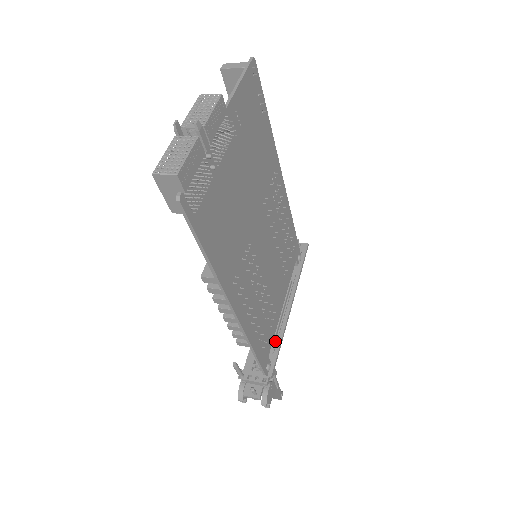
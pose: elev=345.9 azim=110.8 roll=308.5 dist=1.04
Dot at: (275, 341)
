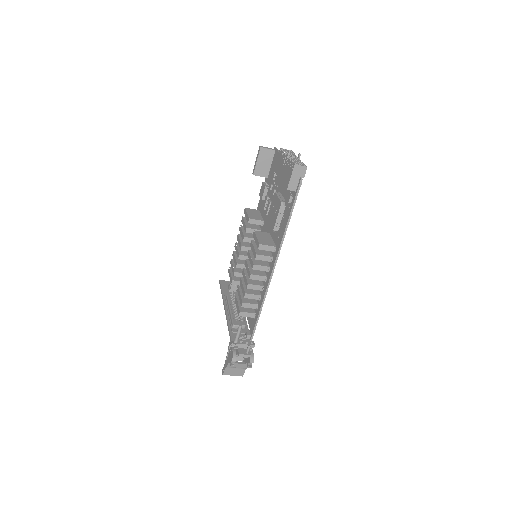
Dot at: (245, 327)
